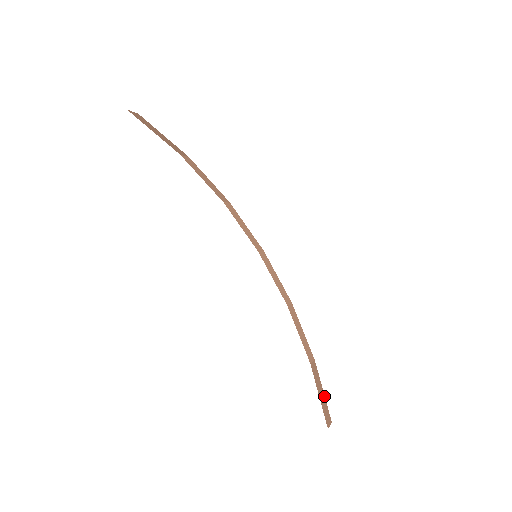
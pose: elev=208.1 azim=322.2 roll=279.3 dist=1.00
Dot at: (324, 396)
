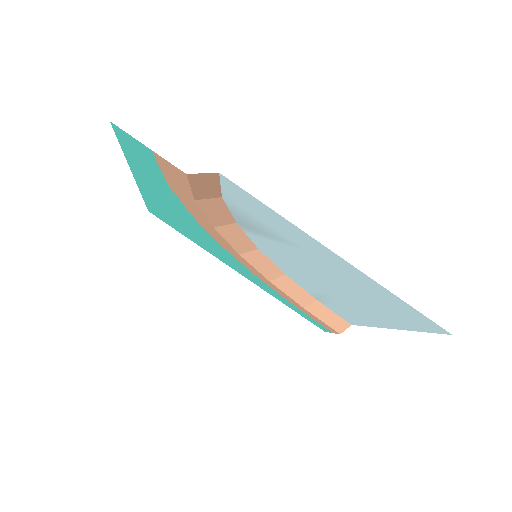
Dot at: (337, 315)
